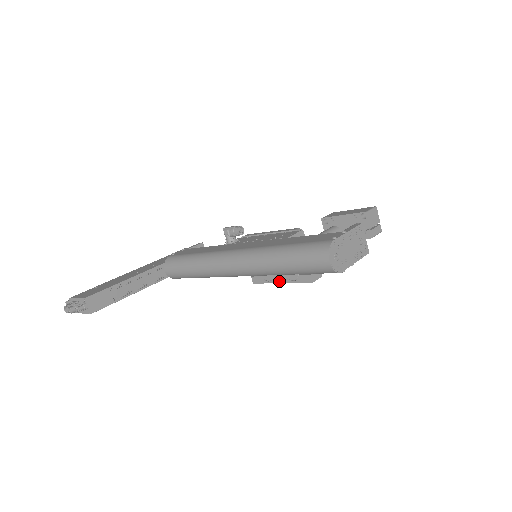
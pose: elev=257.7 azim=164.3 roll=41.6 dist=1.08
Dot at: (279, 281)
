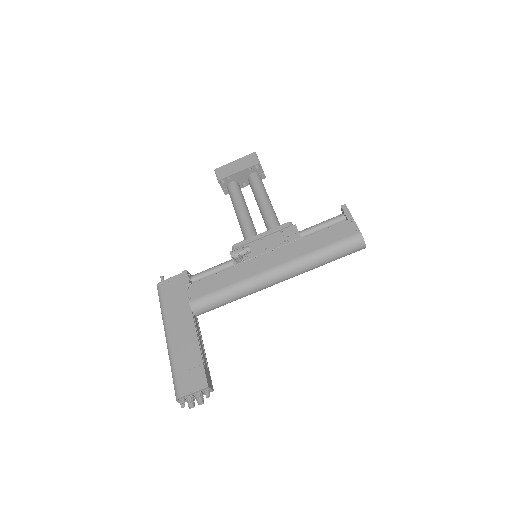
Dot at: occluded
